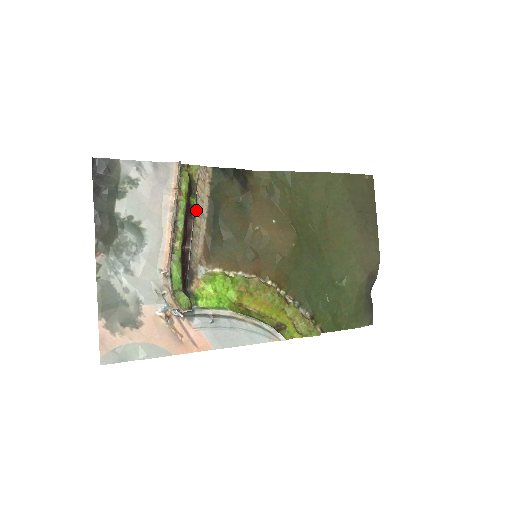
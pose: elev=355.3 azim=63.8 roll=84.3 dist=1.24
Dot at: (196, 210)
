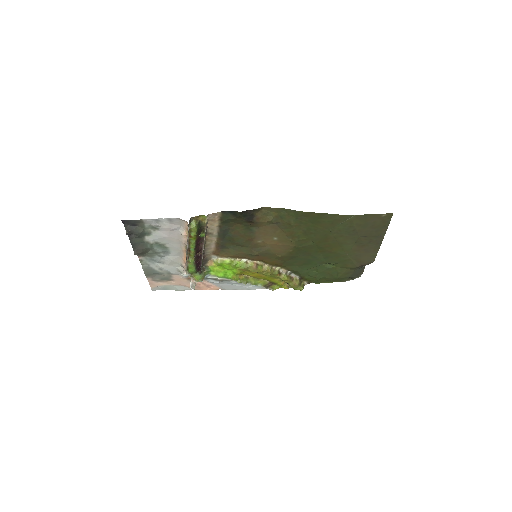
Dot at: (207, 234)
